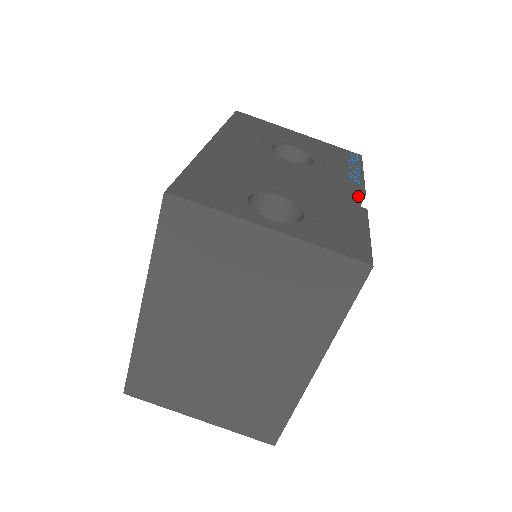
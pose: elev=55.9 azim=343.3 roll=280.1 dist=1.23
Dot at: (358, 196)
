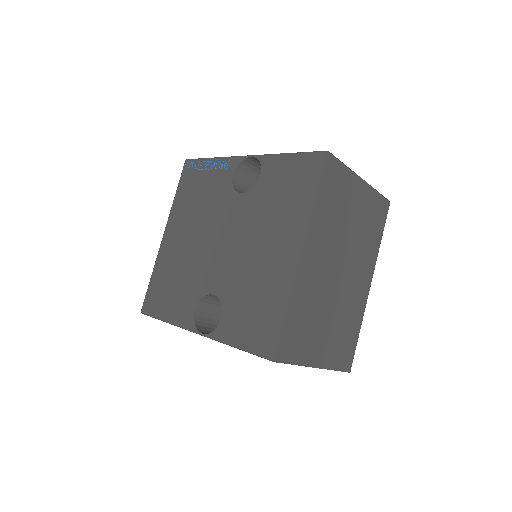
Dot at: occluded
